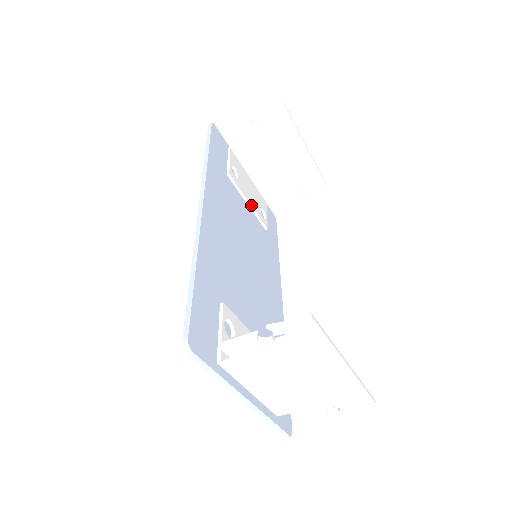
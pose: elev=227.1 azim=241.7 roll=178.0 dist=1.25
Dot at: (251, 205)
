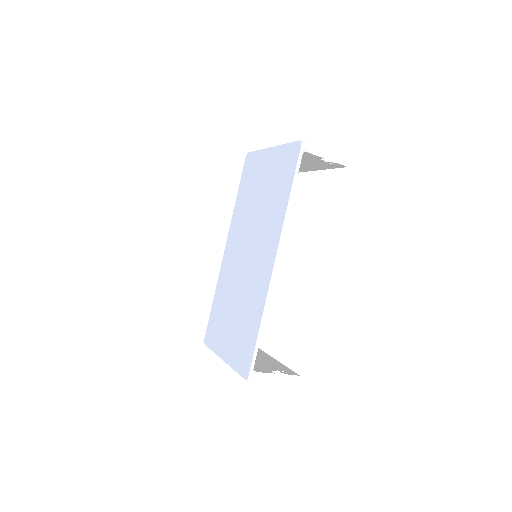
Dot at: occluded
